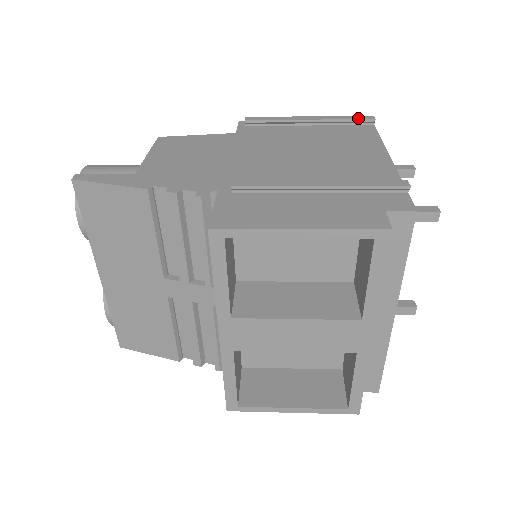
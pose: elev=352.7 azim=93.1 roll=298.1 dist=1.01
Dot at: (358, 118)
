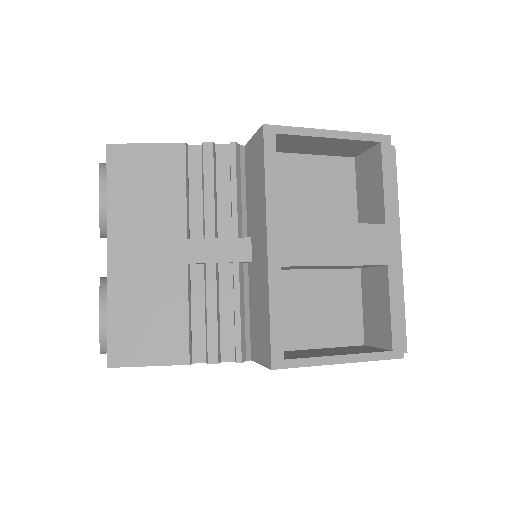
Dot at: occluded
